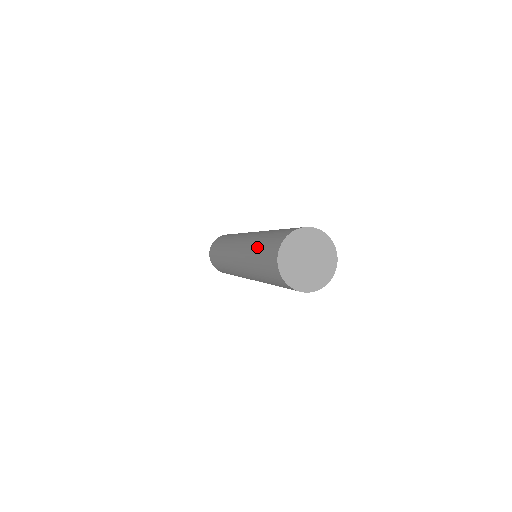
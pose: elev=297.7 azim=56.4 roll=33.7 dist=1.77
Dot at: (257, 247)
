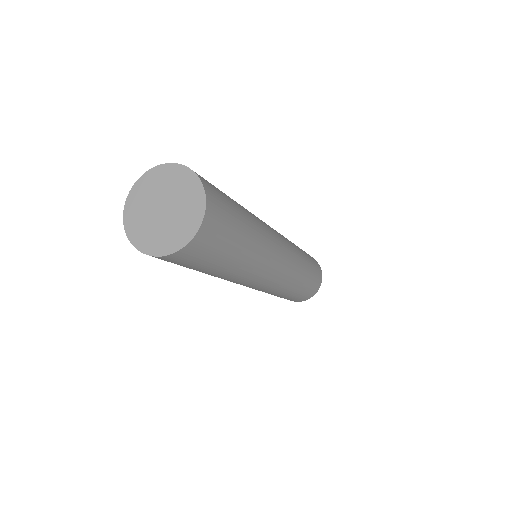
Dot at: occluded
